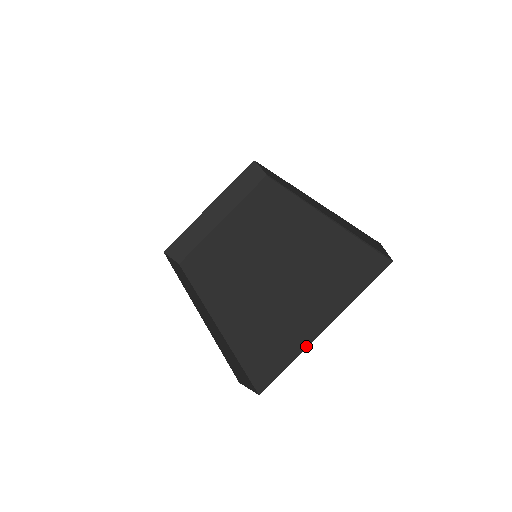
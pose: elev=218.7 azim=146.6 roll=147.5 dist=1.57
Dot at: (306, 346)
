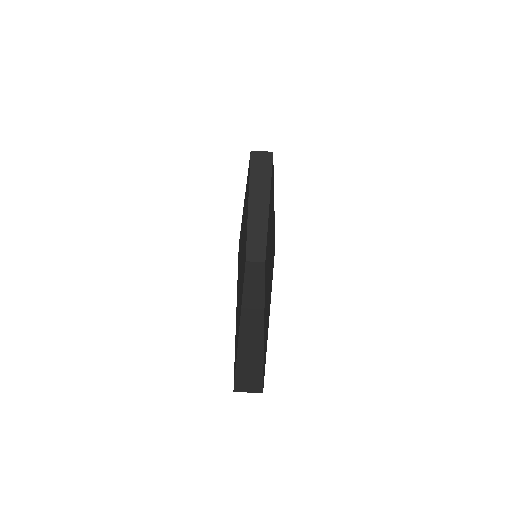
Dot at: occluded
